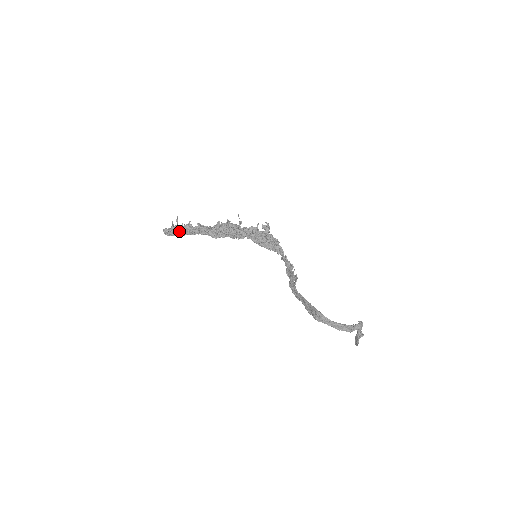
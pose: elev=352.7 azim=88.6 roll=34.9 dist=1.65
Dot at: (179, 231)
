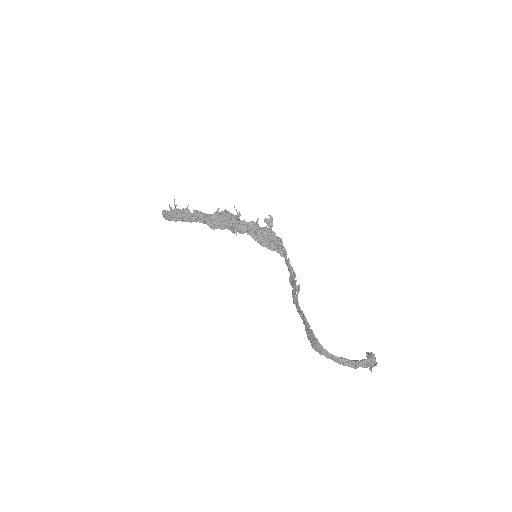
Dot at: (176, 216)
